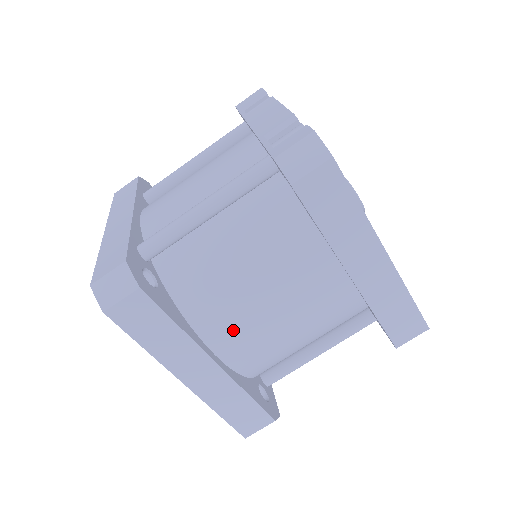
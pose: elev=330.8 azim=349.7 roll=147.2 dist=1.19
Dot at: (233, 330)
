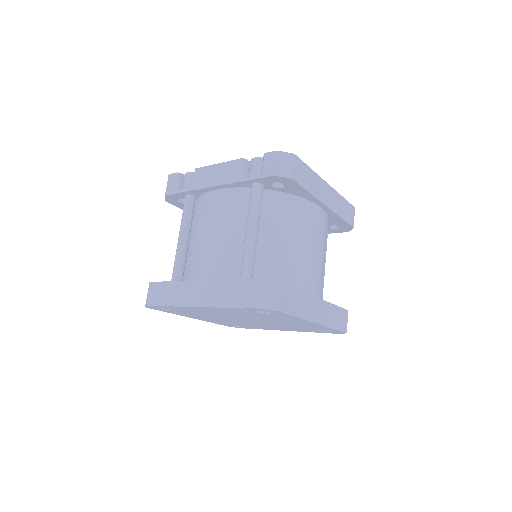
Dot at: (310, 277)
